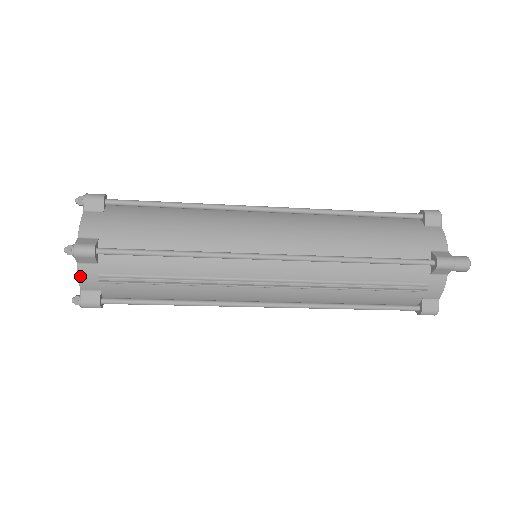
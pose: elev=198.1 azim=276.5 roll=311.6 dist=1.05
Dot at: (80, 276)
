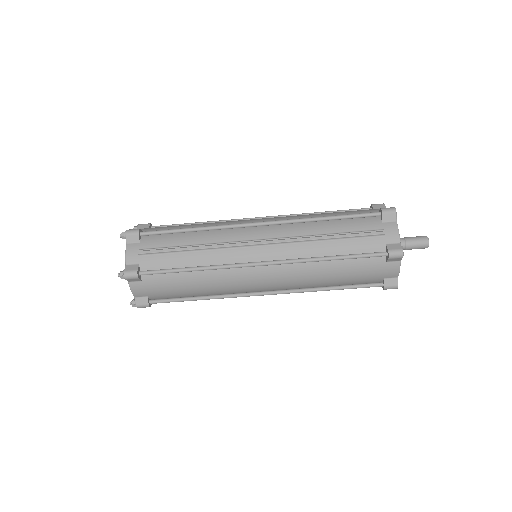
Dot at: (127, 252)
